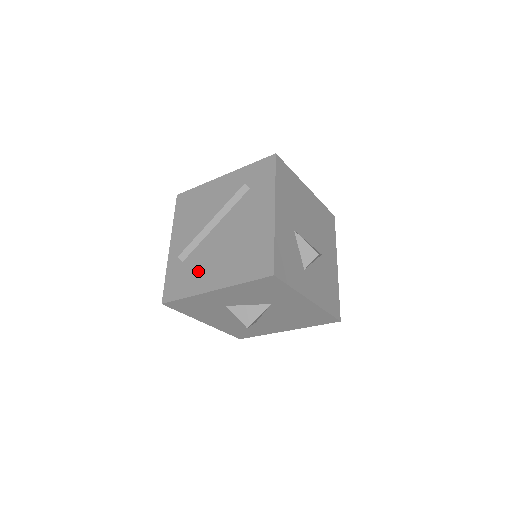
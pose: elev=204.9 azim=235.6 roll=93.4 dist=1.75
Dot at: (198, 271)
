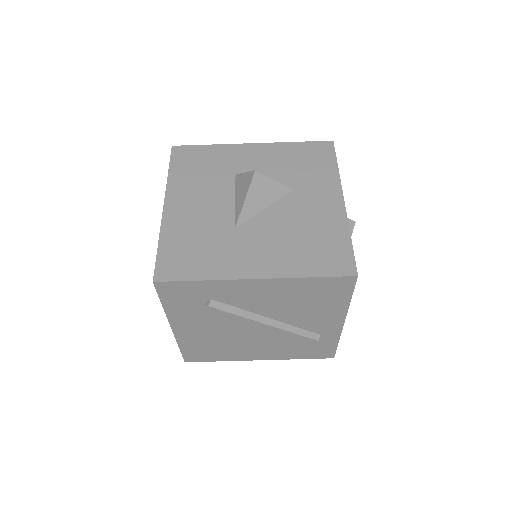
Dot at: occluded
